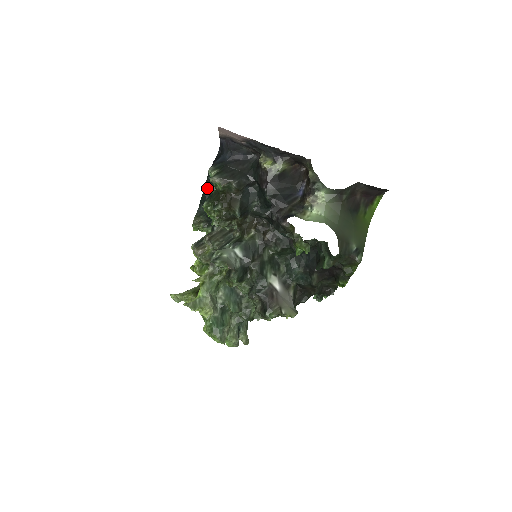
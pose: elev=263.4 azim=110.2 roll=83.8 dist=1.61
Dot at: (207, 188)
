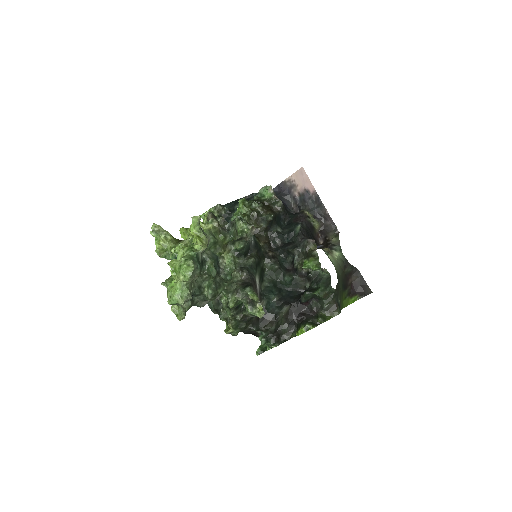
Dot at: occluded
